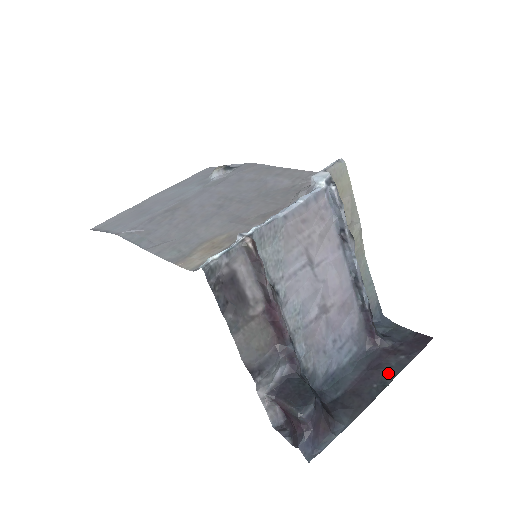
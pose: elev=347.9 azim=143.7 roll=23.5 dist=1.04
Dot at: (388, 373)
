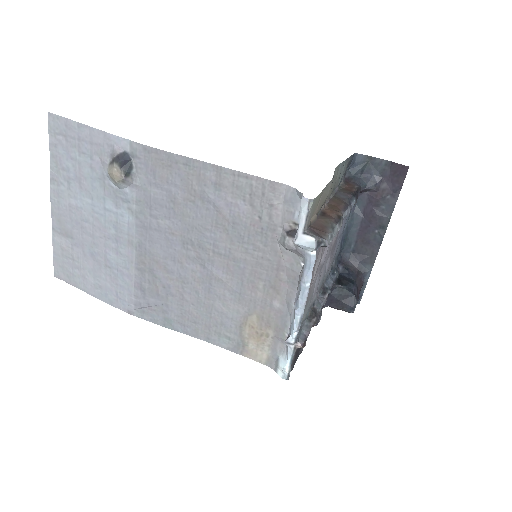
Dot at: (383, 218)
